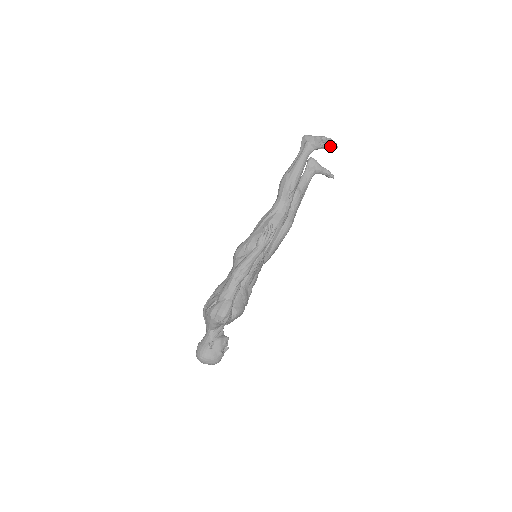
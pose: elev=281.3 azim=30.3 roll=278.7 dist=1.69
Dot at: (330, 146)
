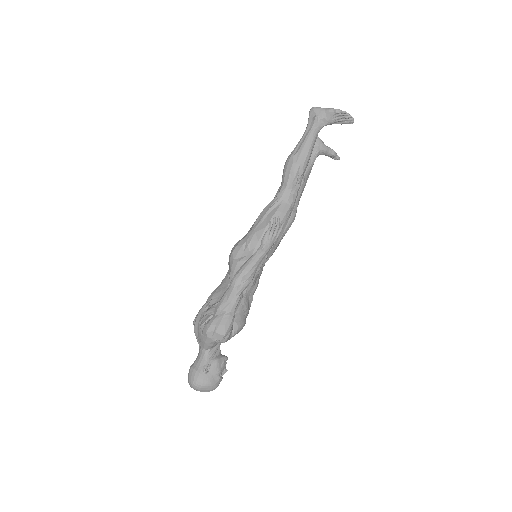
Dot at: (344, 121)
